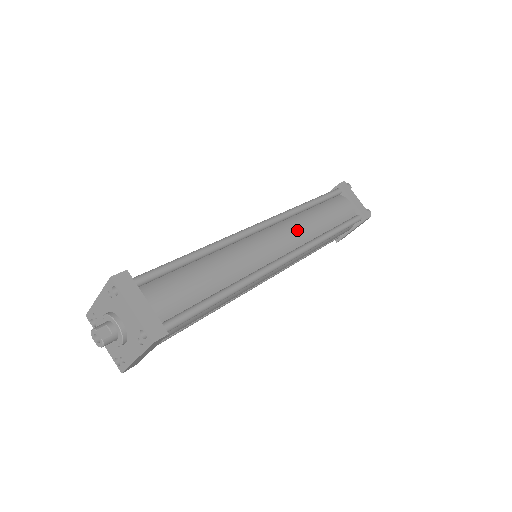
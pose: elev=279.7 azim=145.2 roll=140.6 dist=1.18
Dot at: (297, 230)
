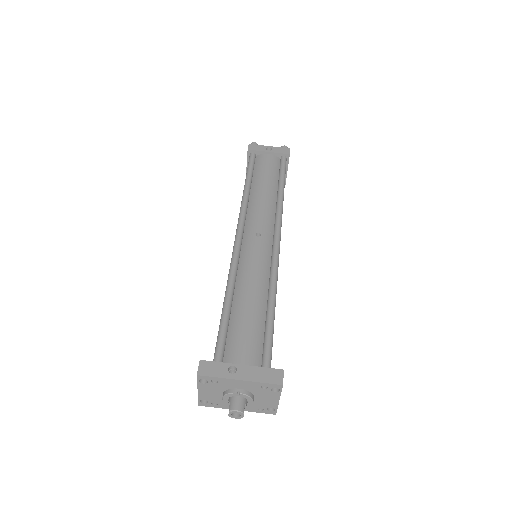
Dot at: occluded
